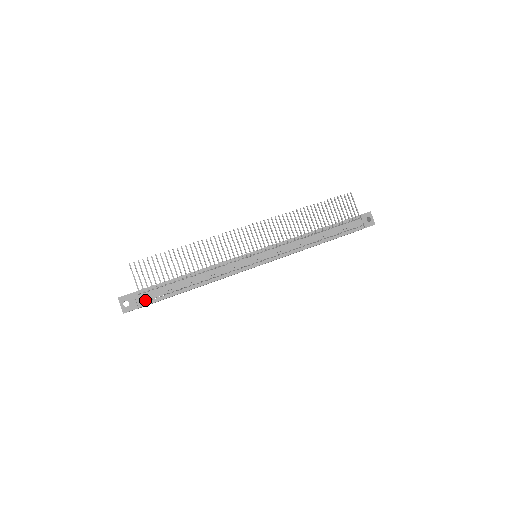
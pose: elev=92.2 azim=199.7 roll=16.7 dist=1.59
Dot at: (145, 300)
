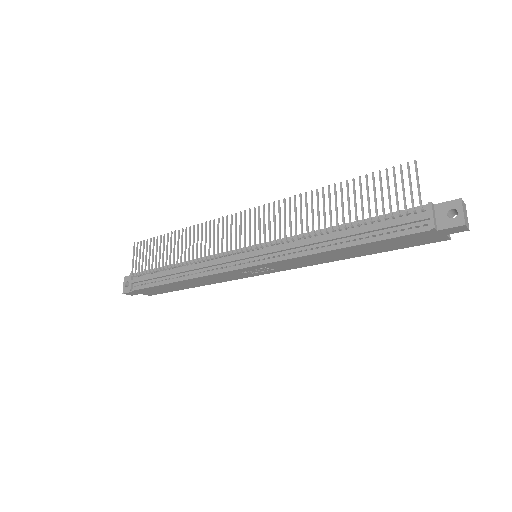
Dot at: (137, 284)
